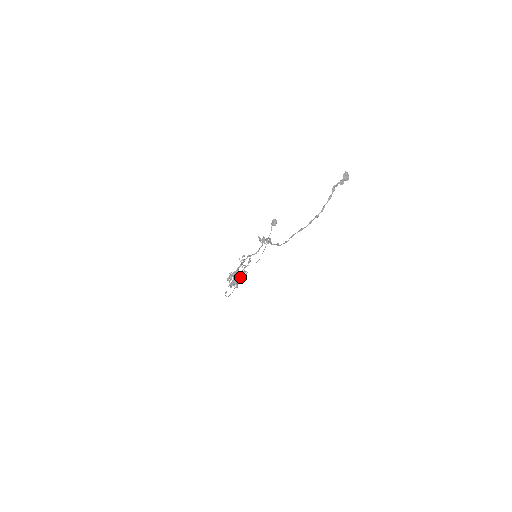
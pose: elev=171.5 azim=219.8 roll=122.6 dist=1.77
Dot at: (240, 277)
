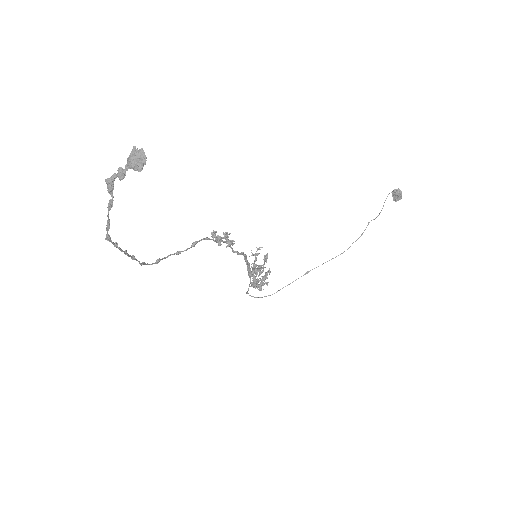
Dot at: occluded
